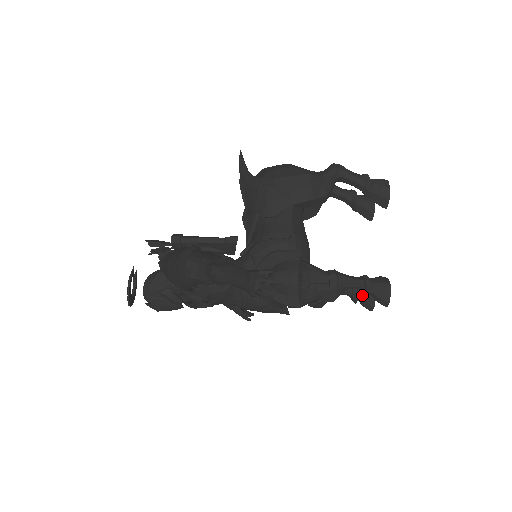
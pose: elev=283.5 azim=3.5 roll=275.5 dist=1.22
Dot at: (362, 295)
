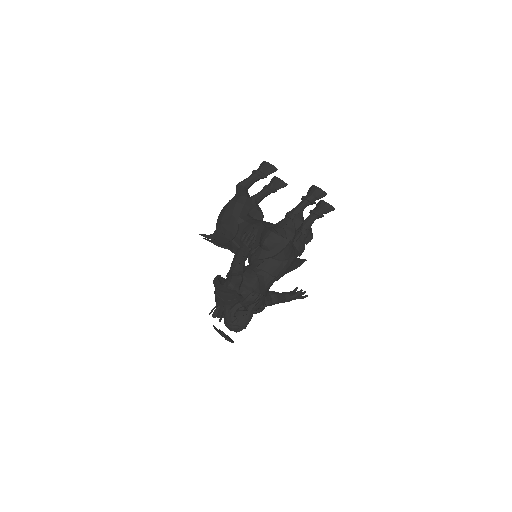
Dot at: (320, 209)
